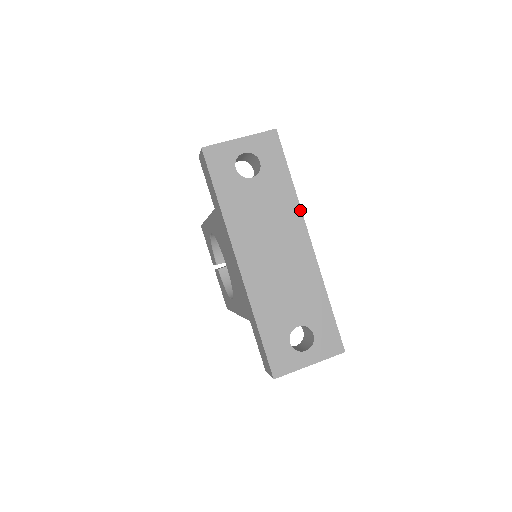
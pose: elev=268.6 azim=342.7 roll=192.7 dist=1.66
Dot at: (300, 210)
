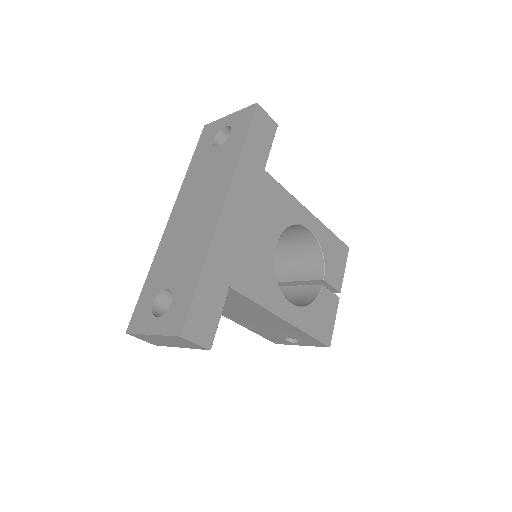
Dot at: (233, 175)
